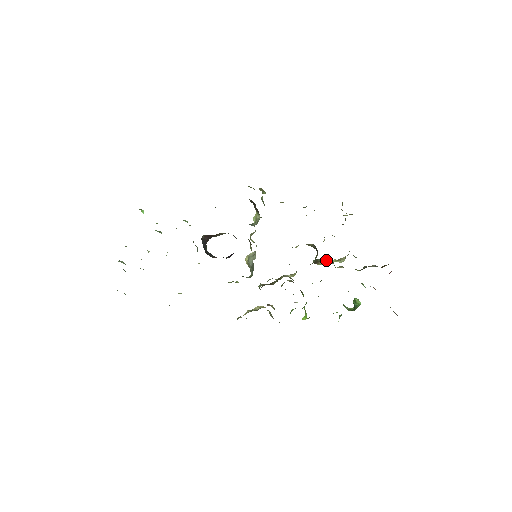
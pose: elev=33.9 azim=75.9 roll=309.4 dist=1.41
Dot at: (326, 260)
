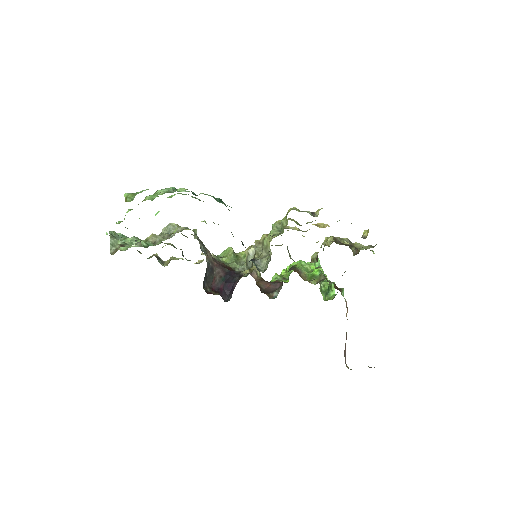
Dot at: occluded
